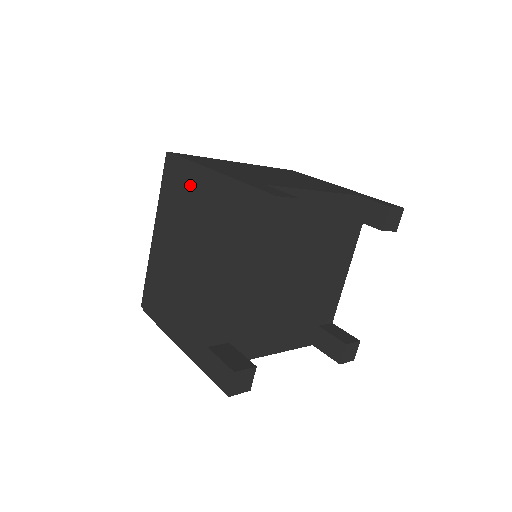
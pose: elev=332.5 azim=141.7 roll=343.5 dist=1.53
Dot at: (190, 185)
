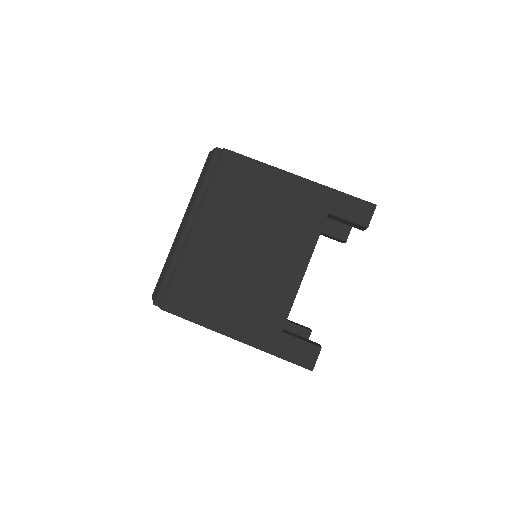
Dot at: occluded
